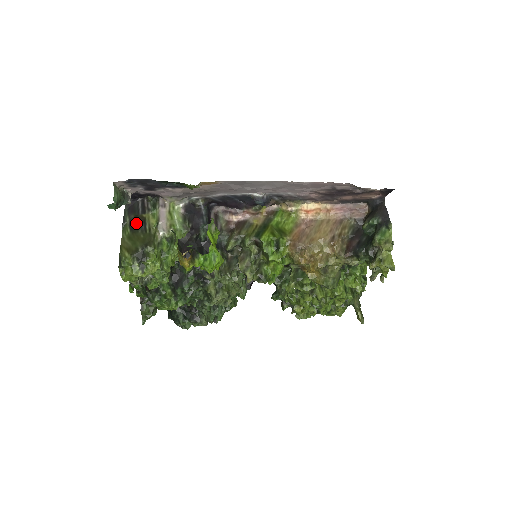
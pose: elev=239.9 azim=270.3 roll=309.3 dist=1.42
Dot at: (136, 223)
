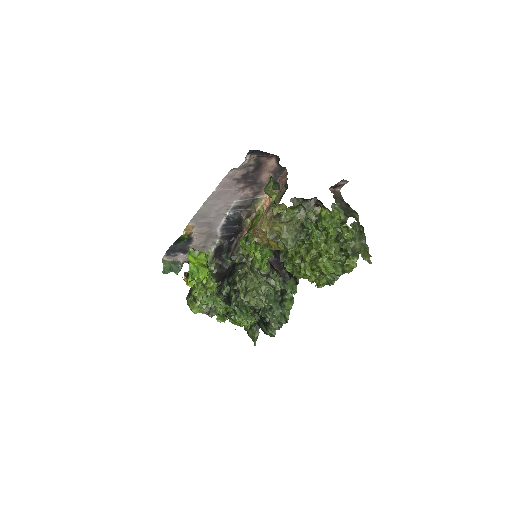
Dot at: occluded
